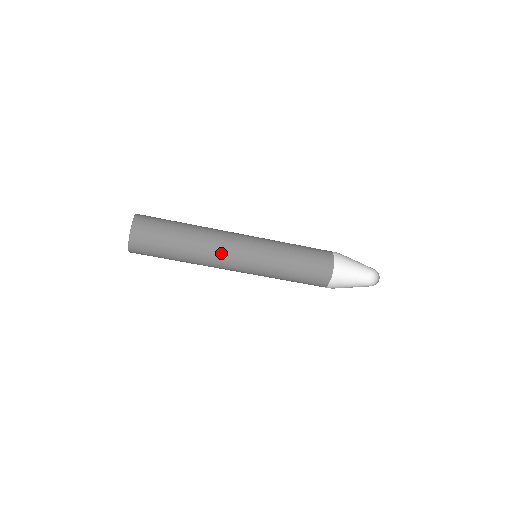
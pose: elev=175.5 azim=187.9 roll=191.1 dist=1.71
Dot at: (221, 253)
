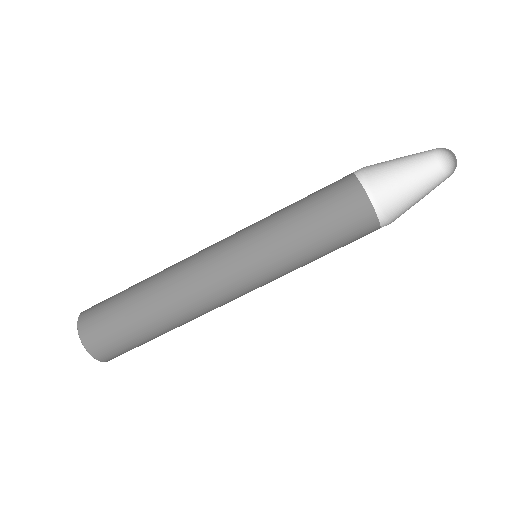
Dot at: (197, 281)
